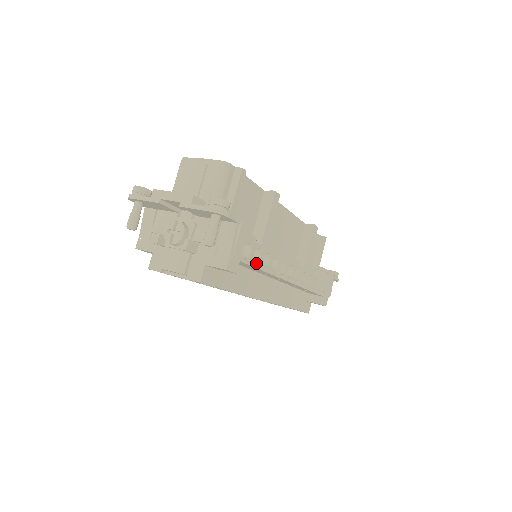
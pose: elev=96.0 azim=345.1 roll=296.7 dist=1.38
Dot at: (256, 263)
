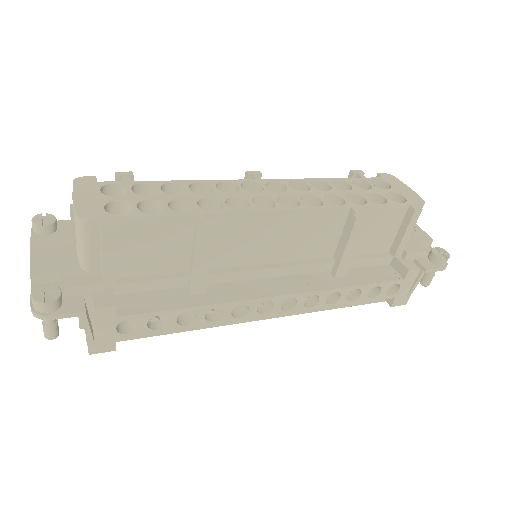
Dot at: (160, 329)
